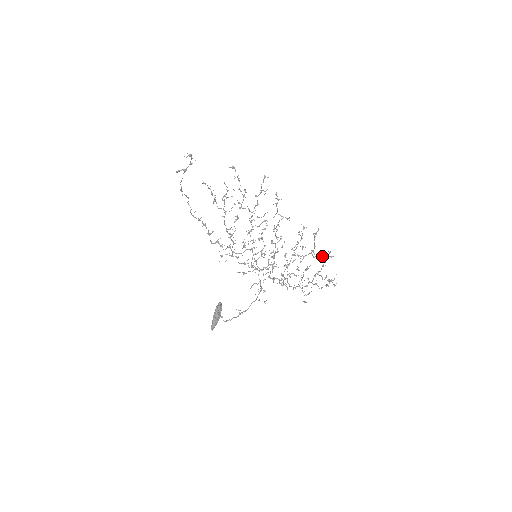
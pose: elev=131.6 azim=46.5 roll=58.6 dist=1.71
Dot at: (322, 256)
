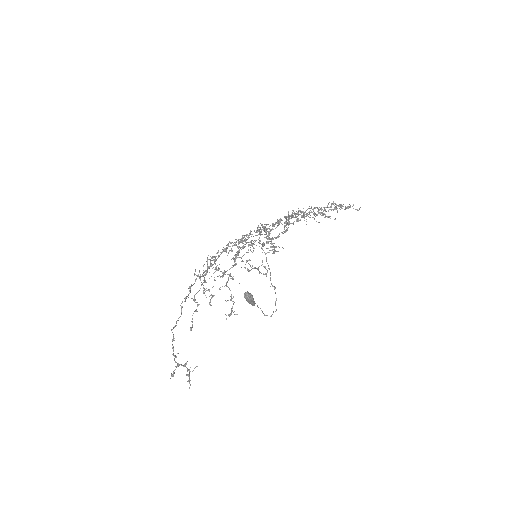
Dot at: occluded
